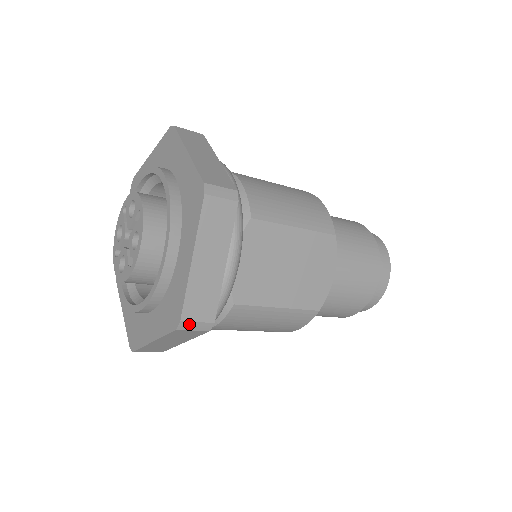
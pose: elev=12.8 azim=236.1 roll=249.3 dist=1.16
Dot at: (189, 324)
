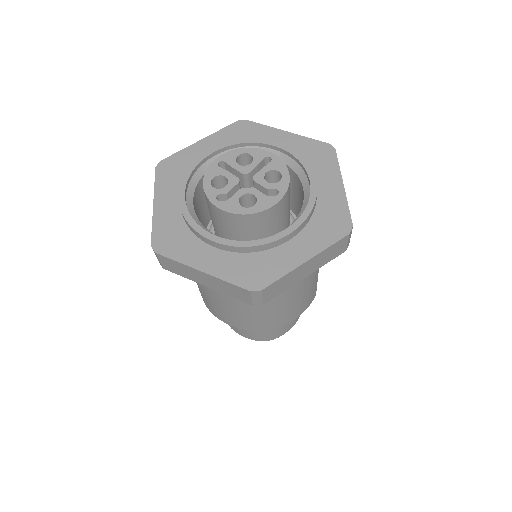
Dot at: (351, 233)
